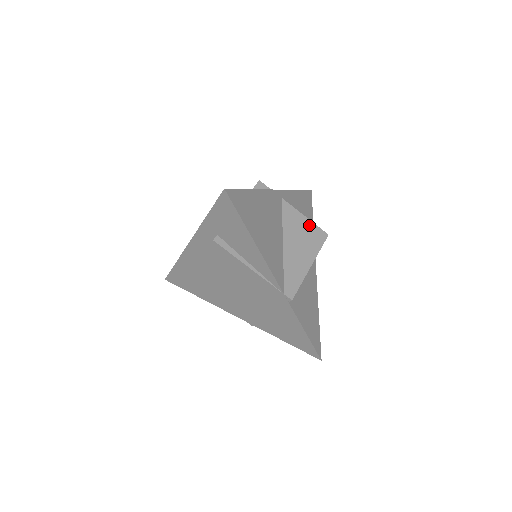
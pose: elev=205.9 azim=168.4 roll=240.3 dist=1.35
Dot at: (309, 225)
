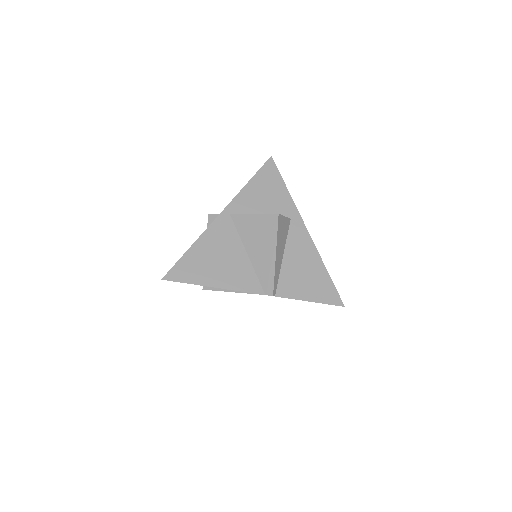
Dot at: (259, 219)
